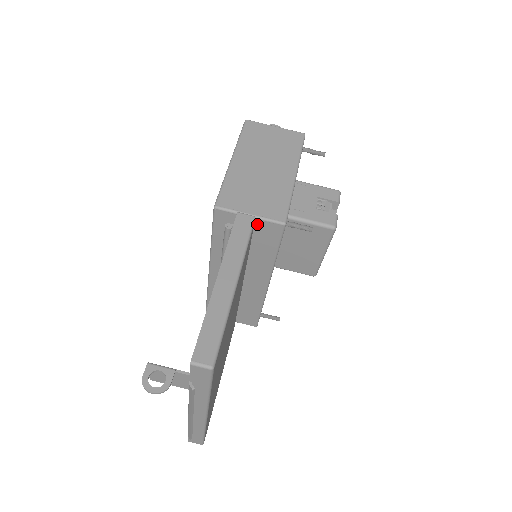
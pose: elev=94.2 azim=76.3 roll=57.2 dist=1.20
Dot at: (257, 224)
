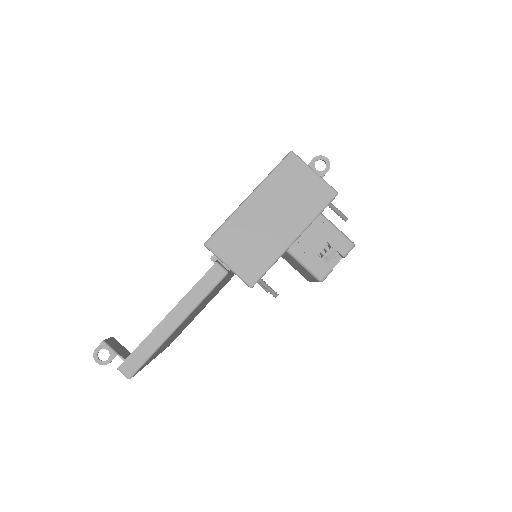
Dot at: (233, 272)
